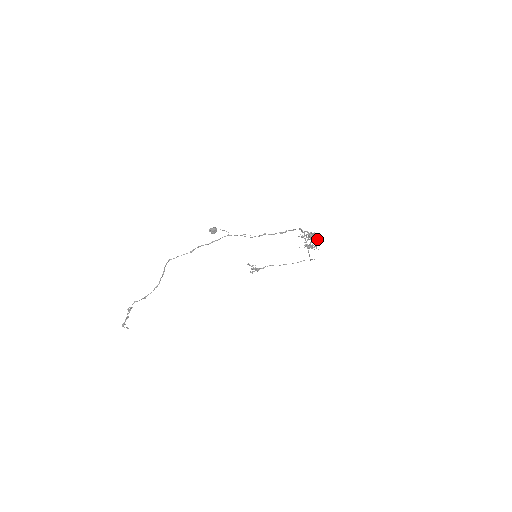
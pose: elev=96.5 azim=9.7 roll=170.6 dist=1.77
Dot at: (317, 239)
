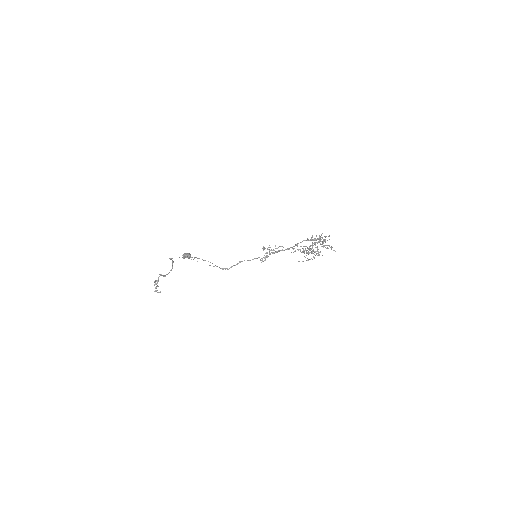
Dot at: (317, 251)
